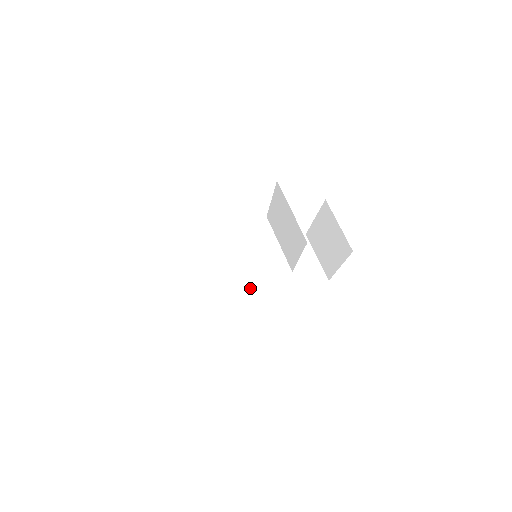
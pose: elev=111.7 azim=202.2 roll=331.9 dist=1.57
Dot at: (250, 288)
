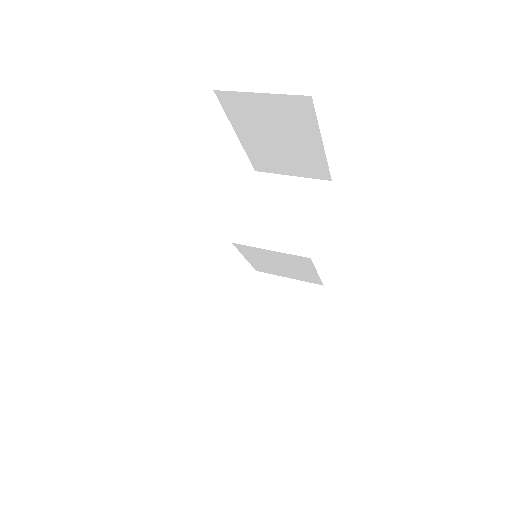
Dot at: occluded
